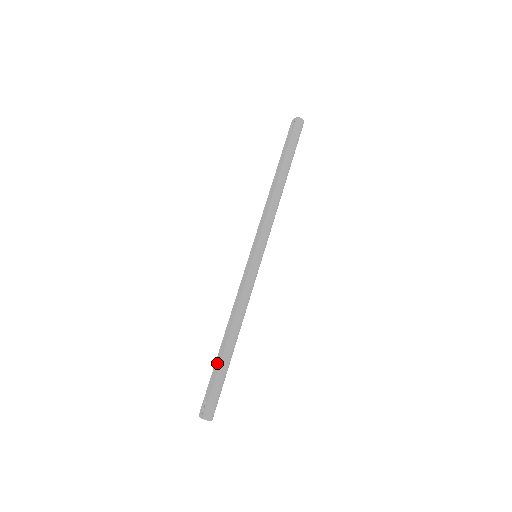
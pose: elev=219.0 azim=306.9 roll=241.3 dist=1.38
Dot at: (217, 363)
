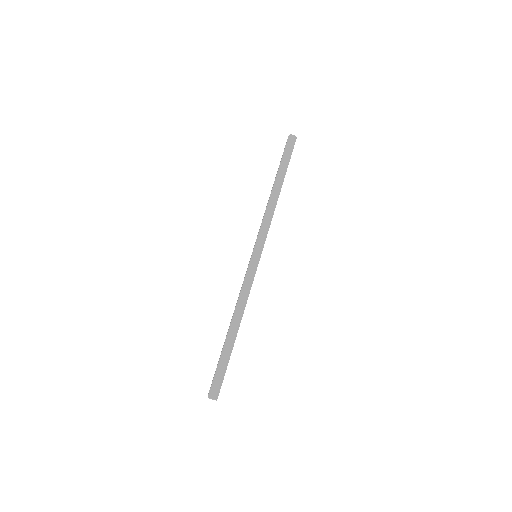
Dot at: (222, 350)
